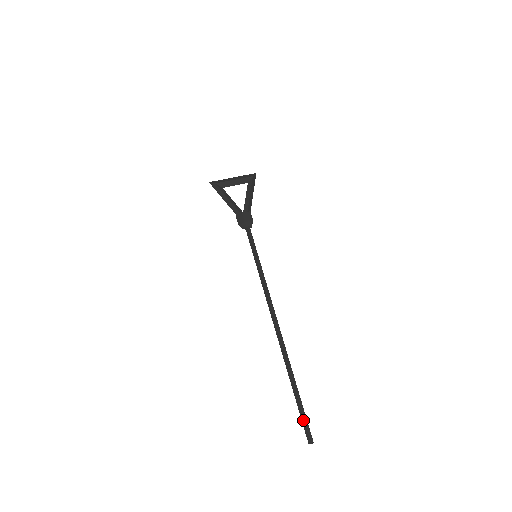
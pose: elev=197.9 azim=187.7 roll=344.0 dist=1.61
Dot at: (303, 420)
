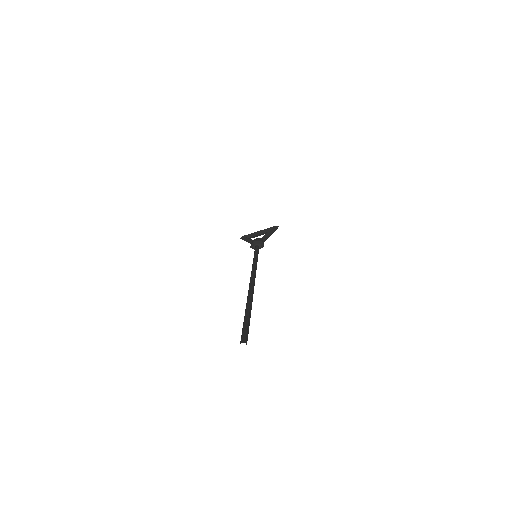
Dot at: (243, 328)
